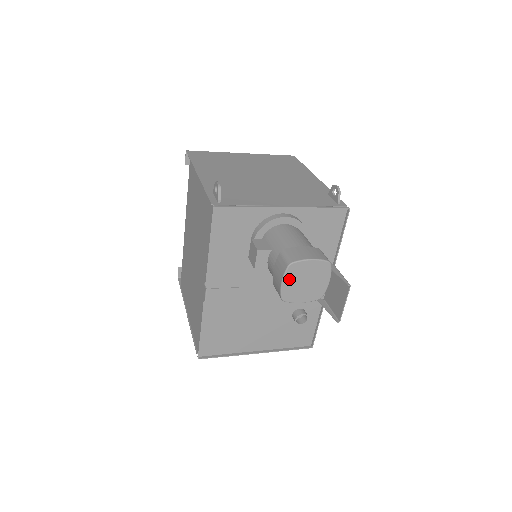
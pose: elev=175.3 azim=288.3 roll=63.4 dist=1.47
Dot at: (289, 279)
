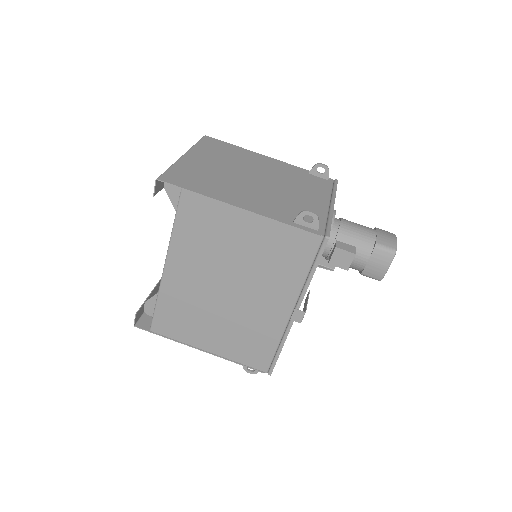
Dot at: (390, 263)
